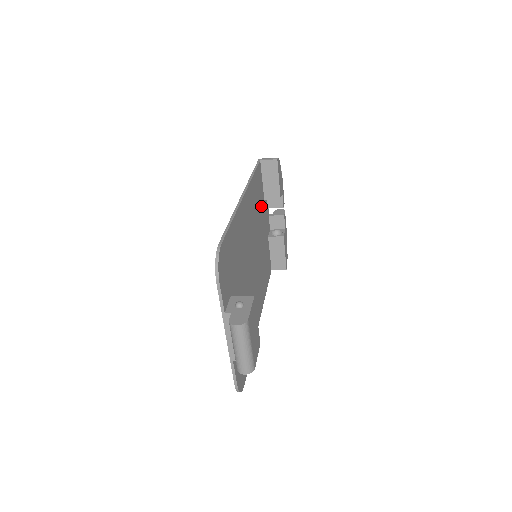
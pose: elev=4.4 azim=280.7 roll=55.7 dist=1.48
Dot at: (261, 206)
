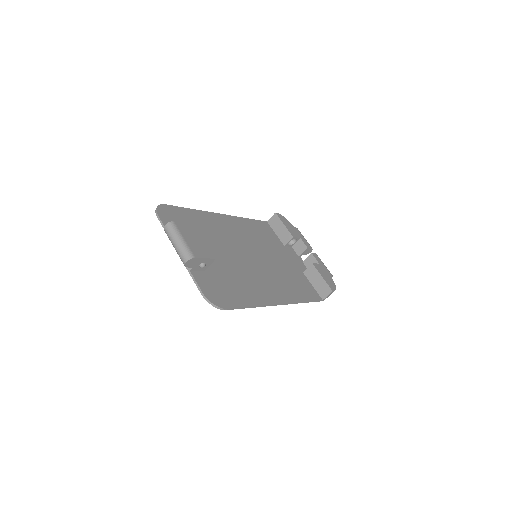
Dot at: (275, 244)
